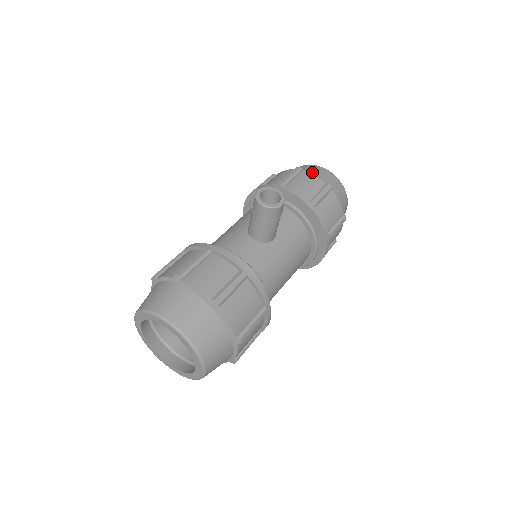
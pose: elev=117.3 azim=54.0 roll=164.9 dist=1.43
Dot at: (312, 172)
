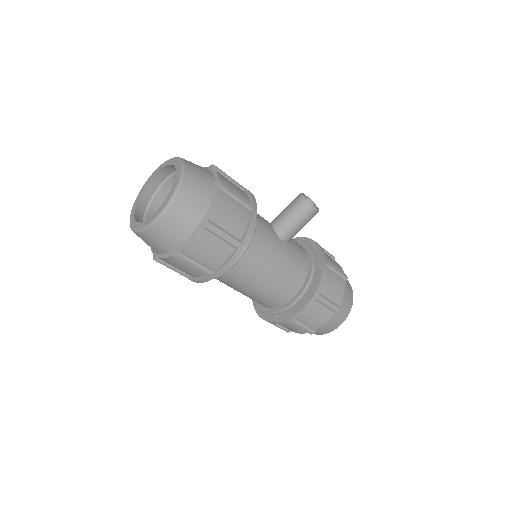
Dot at: occluded
